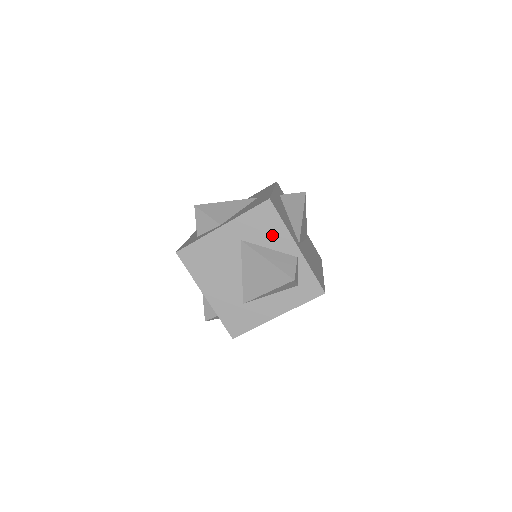
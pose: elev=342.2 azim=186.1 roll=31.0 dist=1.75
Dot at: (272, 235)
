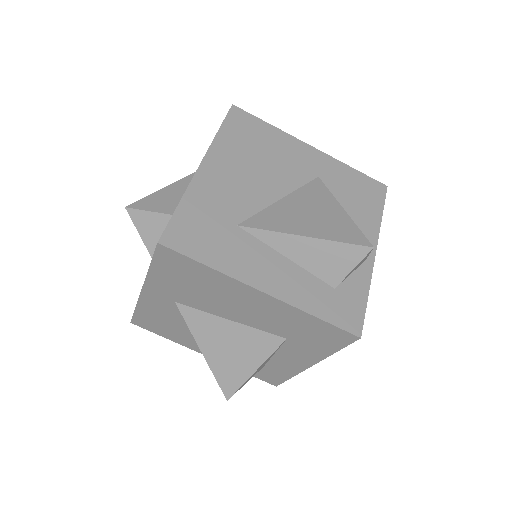
Dot at: (358, 211)
